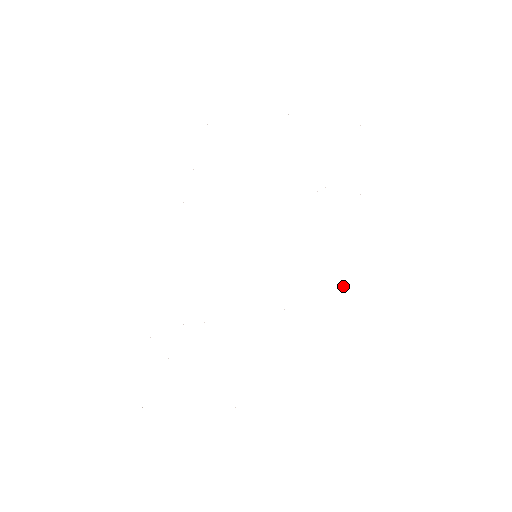
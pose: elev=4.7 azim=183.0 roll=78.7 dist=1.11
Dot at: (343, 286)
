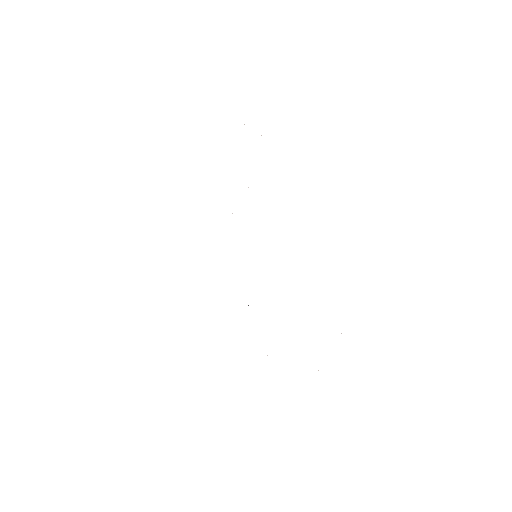
Dot at: occluded
